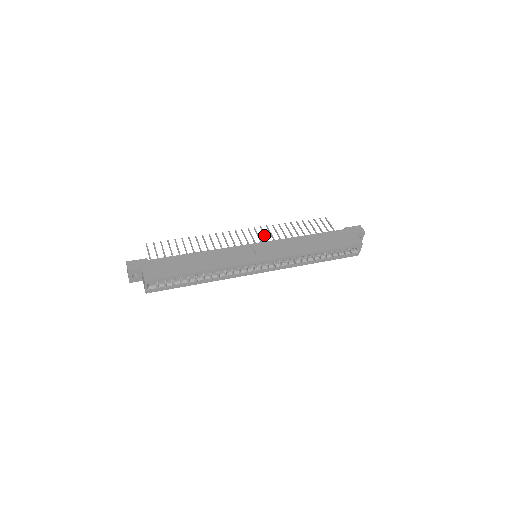
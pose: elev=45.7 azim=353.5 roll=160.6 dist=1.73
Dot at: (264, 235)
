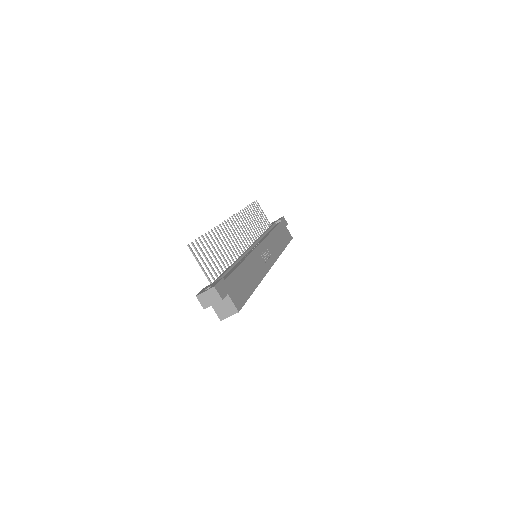
Dot at: (243, 225)
